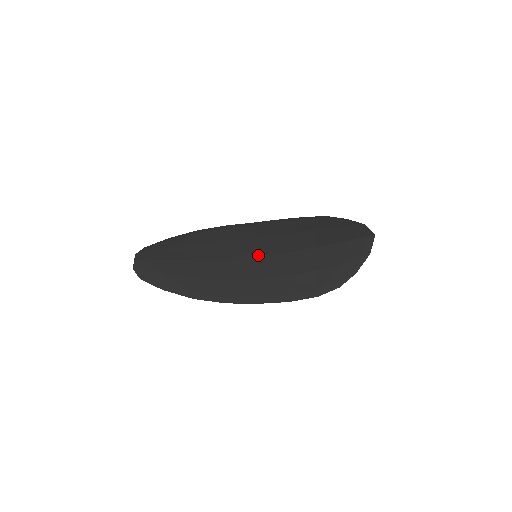
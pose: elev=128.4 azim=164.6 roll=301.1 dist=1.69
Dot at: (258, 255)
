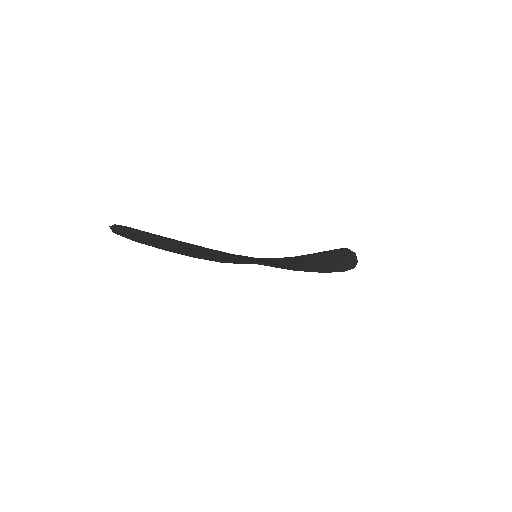
Dot at: occluded
